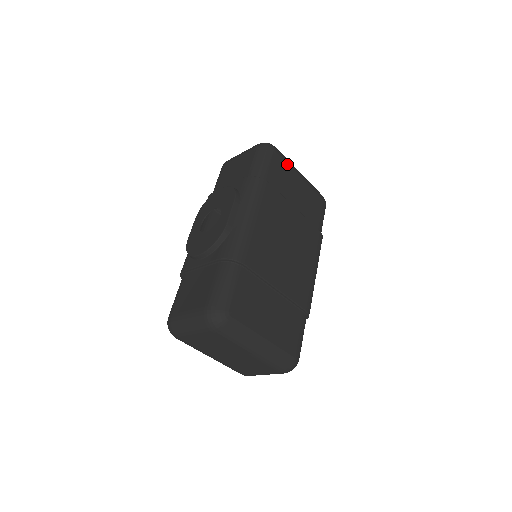
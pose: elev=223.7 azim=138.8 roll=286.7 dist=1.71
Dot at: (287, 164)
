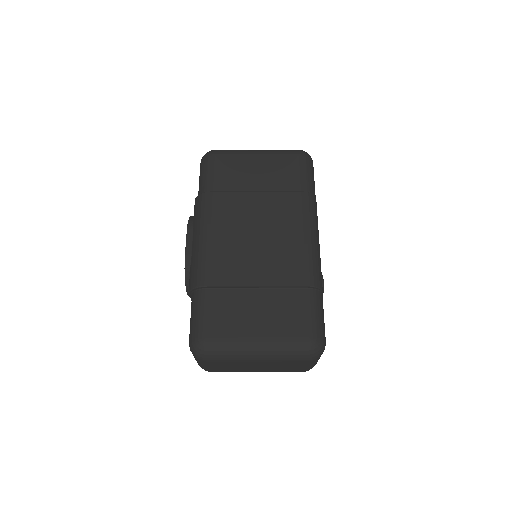
Dot at: (233, 156)
